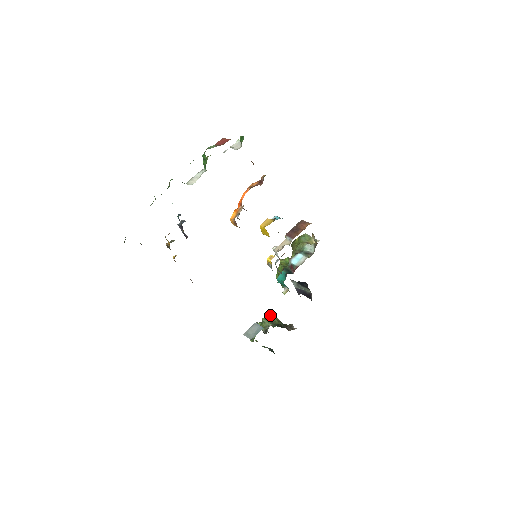
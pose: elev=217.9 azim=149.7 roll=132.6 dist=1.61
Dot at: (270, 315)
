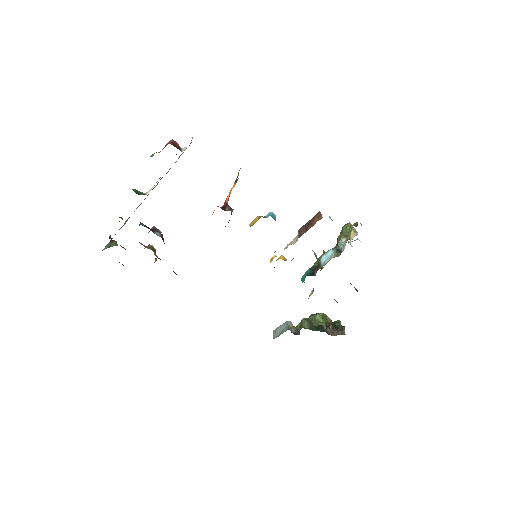
Dot at: occluded
